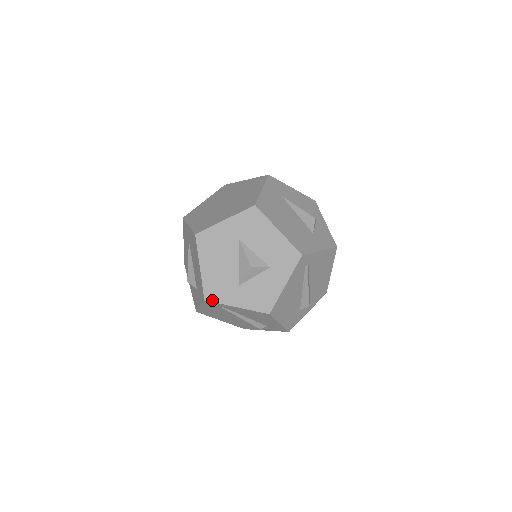
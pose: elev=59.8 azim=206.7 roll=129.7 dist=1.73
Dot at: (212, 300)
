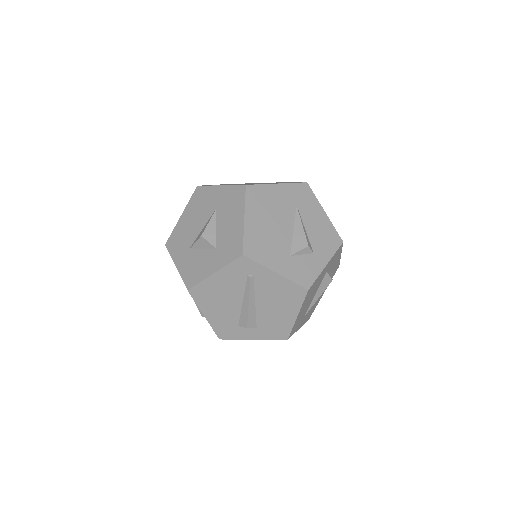
Dot at: (169, 248)
